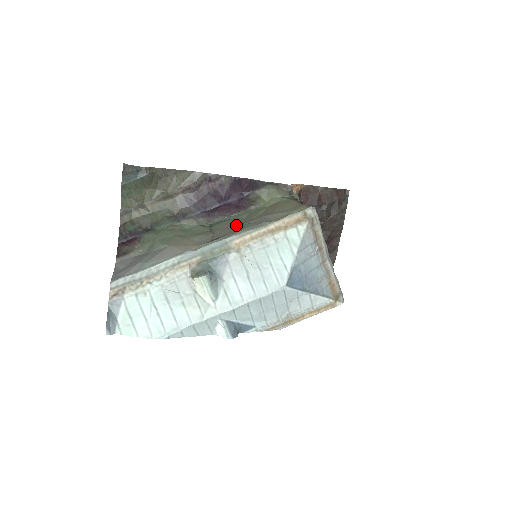
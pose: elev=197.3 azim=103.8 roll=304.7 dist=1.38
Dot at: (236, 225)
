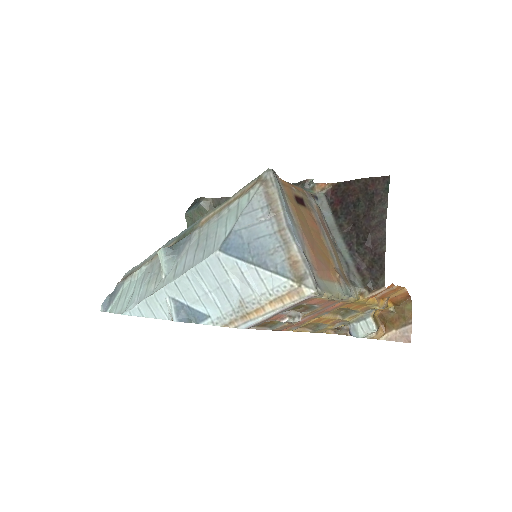
Dot at: occluded
